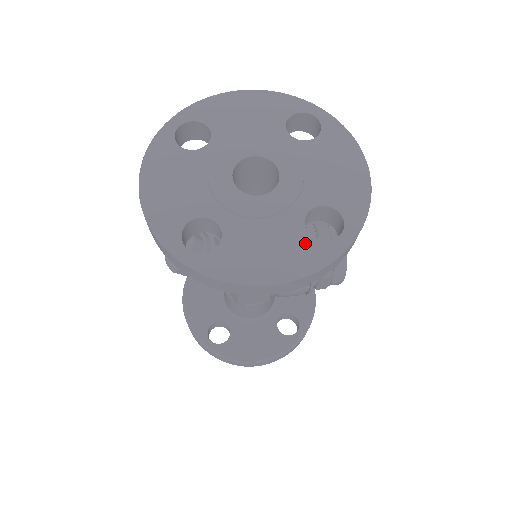
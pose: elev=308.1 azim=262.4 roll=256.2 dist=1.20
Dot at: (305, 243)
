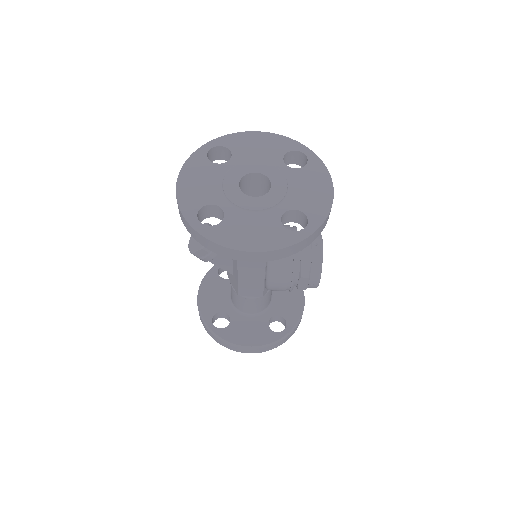
Dot at: (278, 230)
